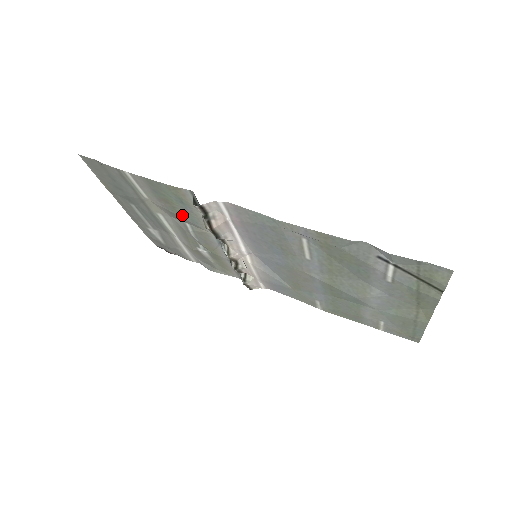
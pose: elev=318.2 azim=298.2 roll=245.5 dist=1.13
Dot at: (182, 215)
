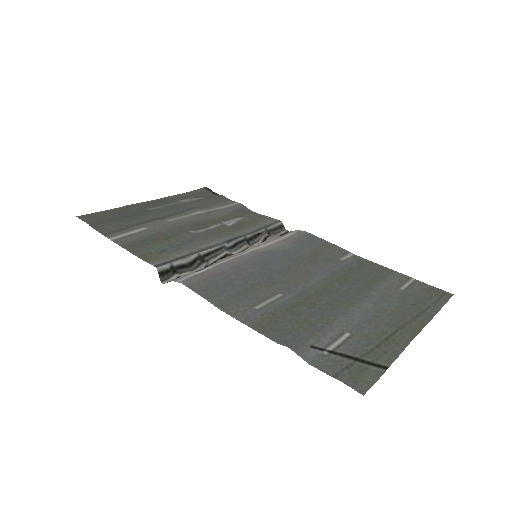
Dot at: (178, 238)
